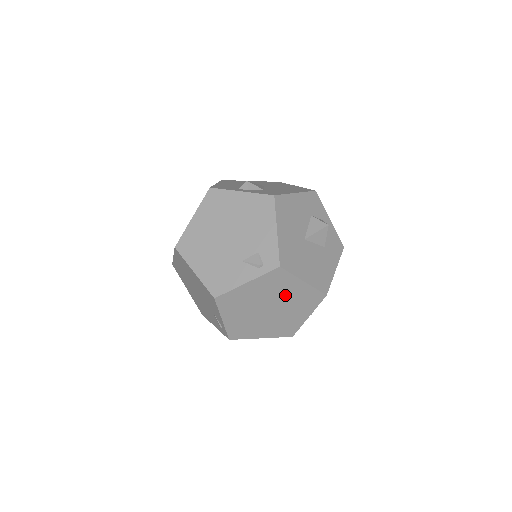
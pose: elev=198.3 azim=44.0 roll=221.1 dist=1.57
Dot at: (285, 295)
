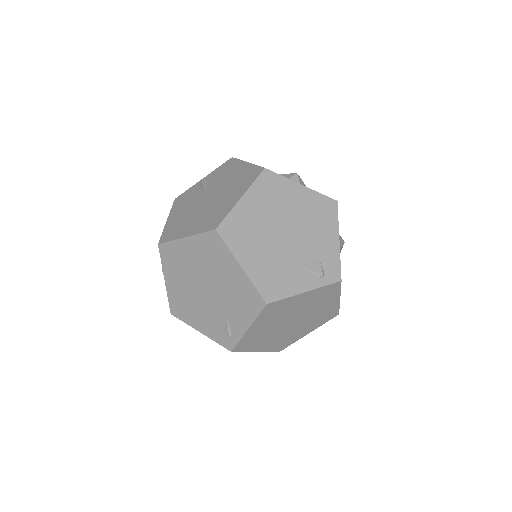
Dot at: (316, 309)
